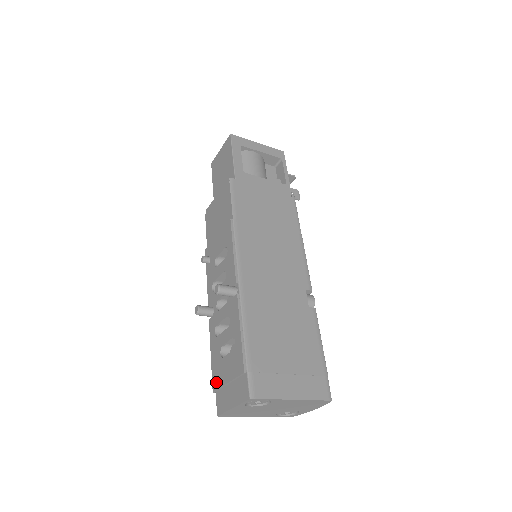
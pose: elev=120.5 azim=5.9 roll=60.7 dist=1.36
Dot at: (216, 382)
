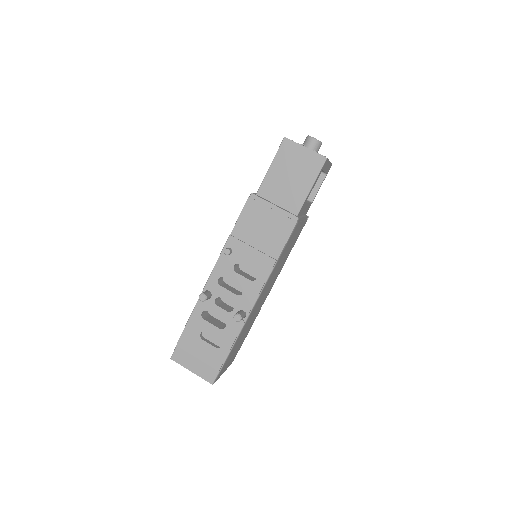
Dot at: (185, 345)
